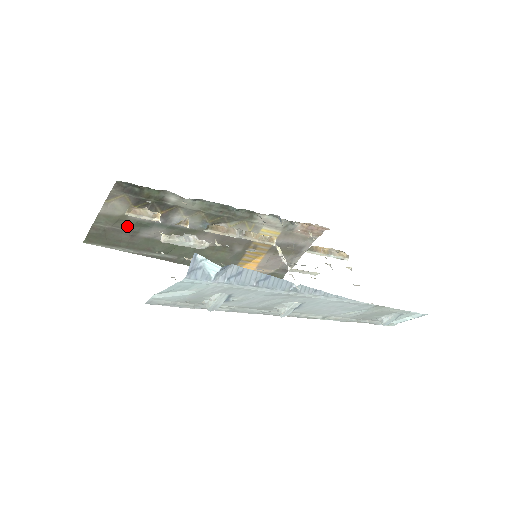
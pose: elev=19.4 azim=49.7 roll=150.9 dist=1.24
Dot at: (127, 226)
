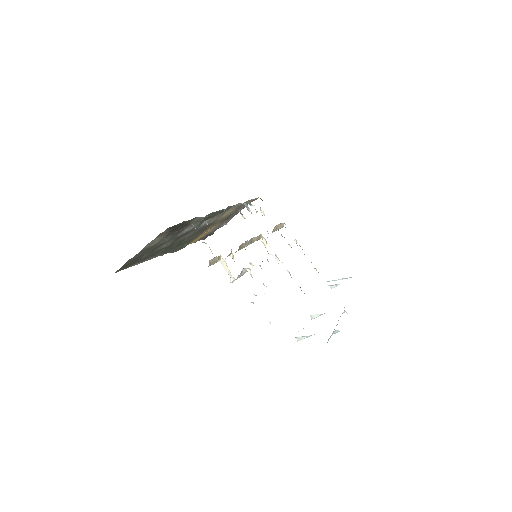
Dot at: (152, 249)
